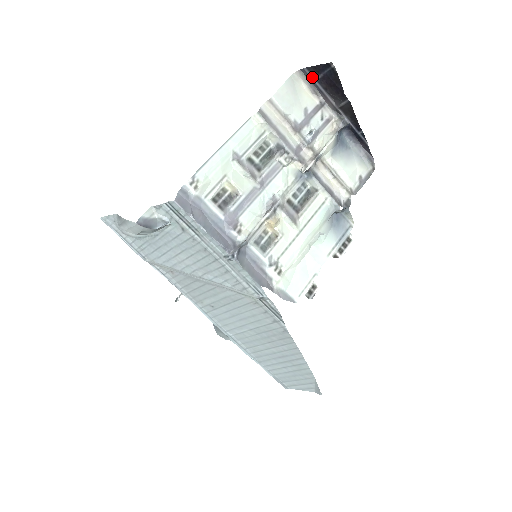
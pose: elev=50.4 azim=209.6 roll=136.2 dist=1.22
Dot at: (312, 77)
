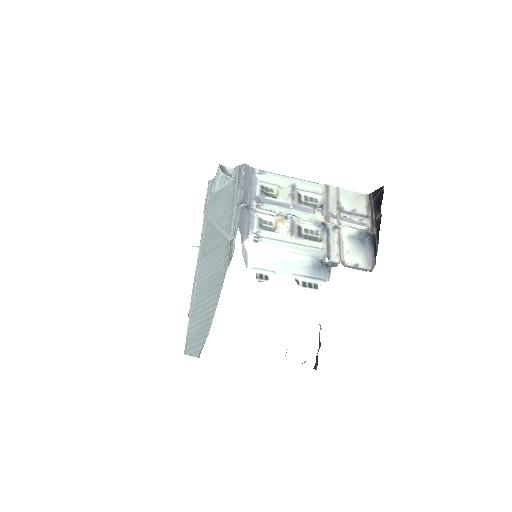
Dot at: (372, 199)
